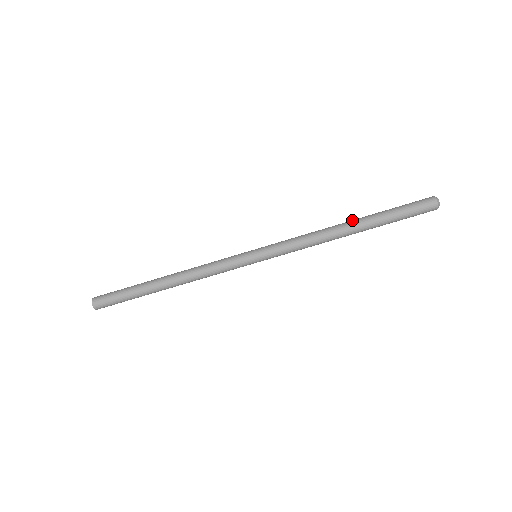
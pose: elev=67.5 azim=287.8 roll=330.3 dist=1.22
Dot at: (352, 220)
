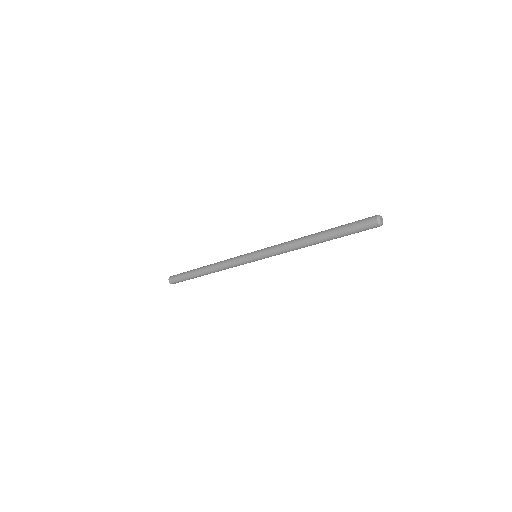
Dot at: (315, 236)
